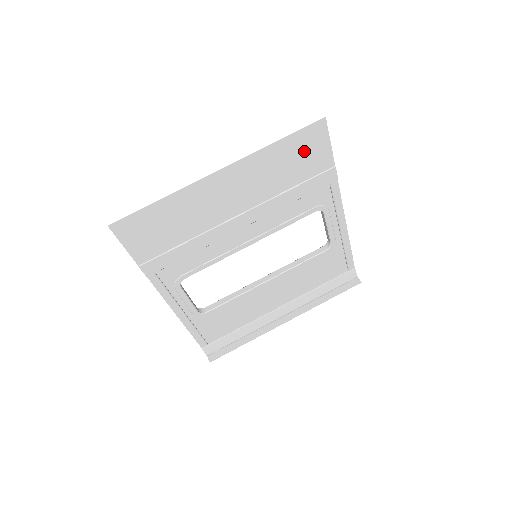
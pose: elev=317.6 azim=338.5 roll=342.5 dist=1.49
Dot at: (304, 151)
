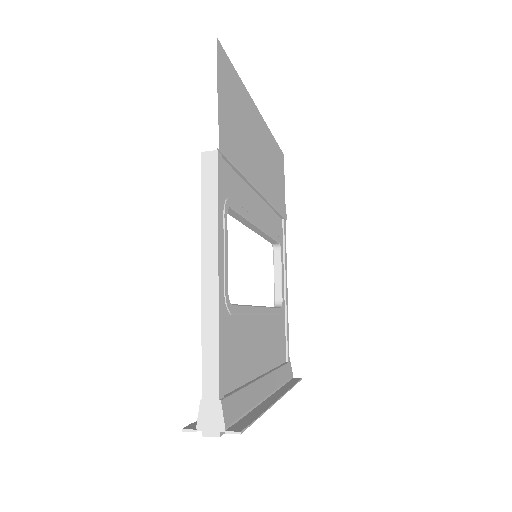
Dot at: (279, 168)
